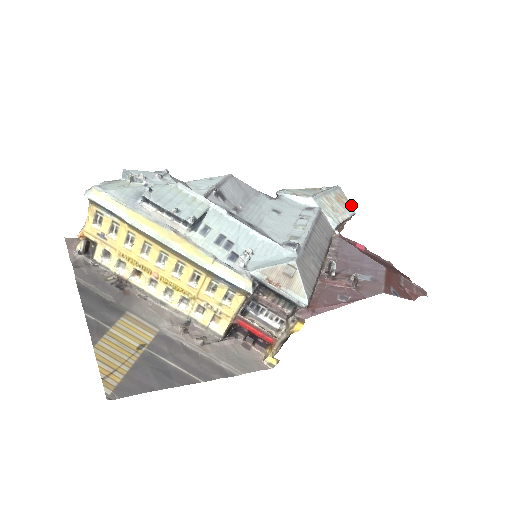
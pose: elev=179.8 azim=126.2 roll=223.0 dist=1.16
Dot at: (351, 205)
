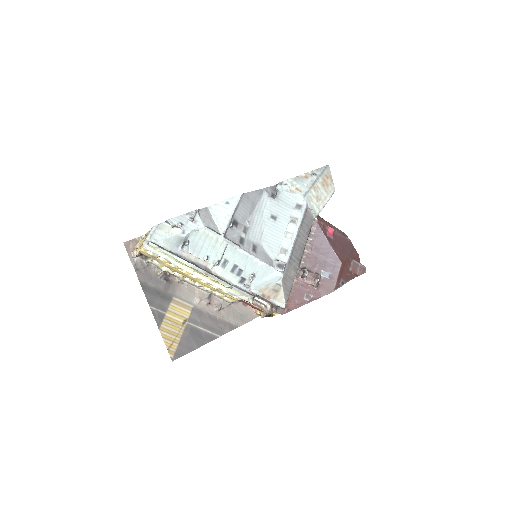
Dot at: (333, 183)
